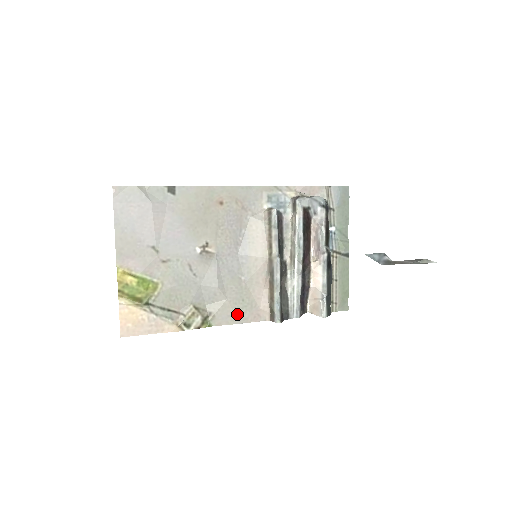
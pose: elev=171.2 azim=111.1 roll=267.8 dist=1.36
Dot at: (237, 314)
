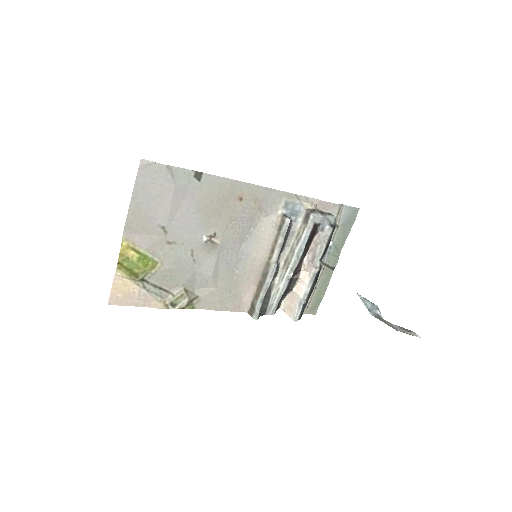
Dot at: (221, 302)
